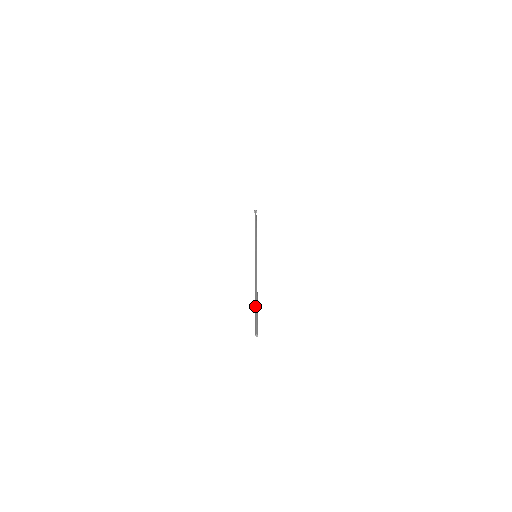
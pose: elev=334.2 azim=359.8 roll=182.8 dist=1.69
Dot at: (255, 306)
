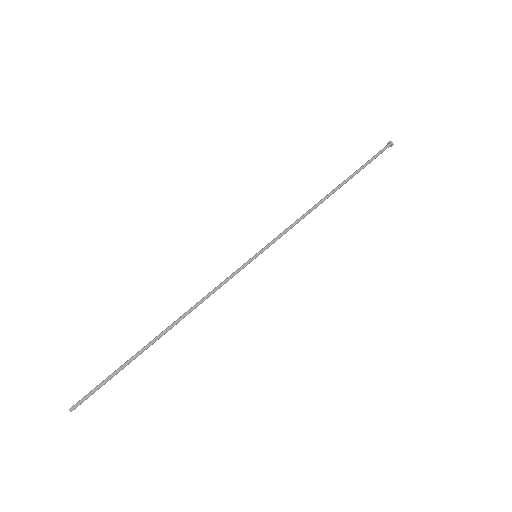
Dot at: (129, 361)
